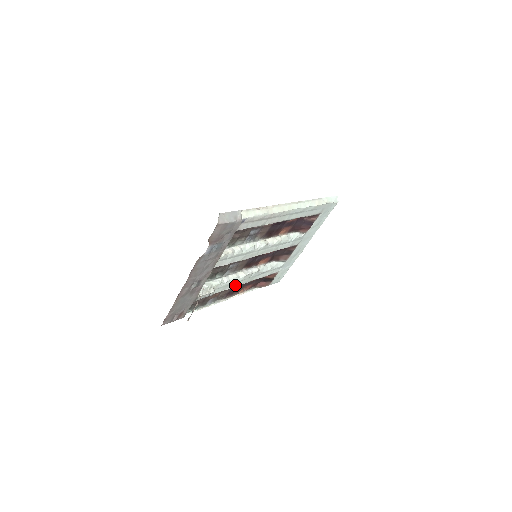
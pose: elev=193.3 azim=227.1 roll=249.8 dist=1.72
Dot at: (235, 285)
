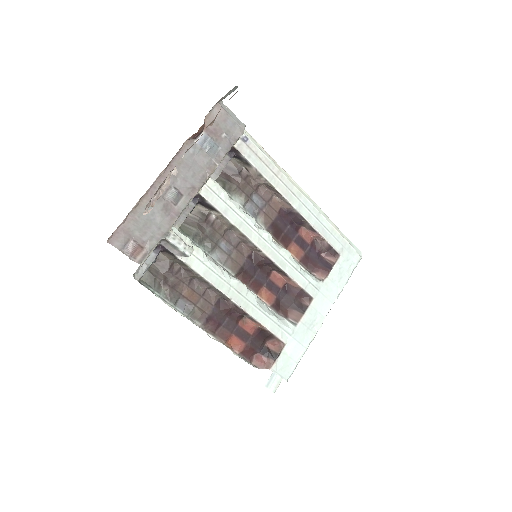
Dot at: (222, 288)
